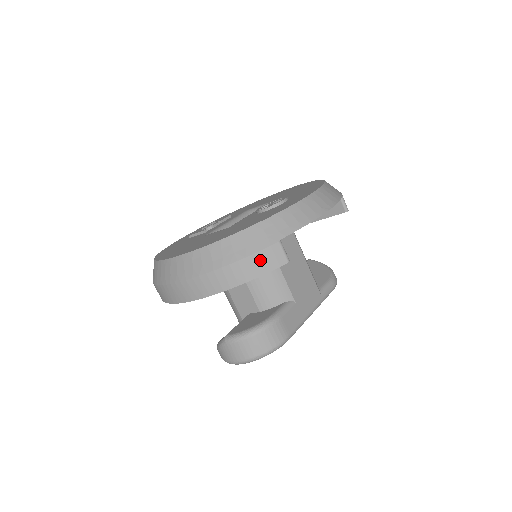
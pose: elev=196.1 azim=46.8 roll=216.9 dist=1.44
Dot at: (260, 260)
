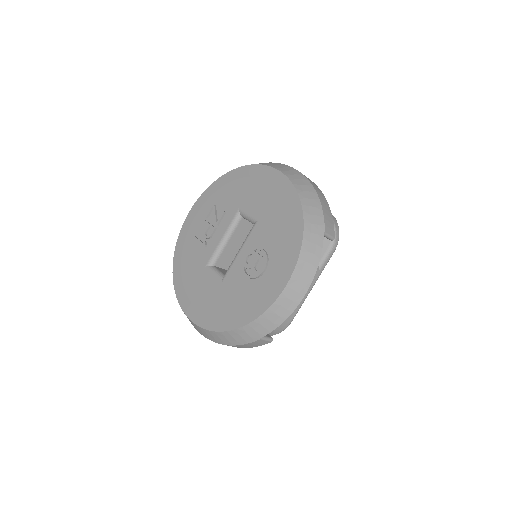
Dot at: (249, 345)
